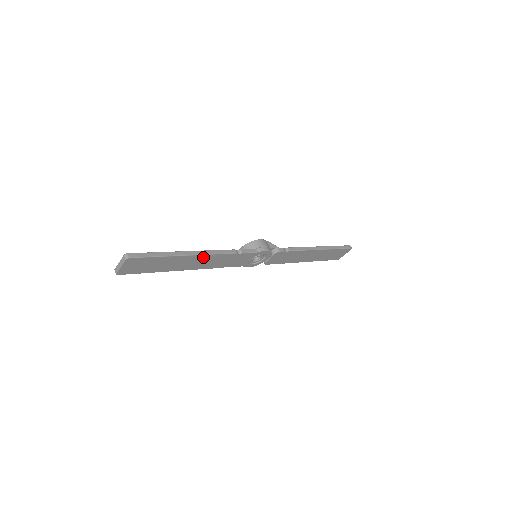
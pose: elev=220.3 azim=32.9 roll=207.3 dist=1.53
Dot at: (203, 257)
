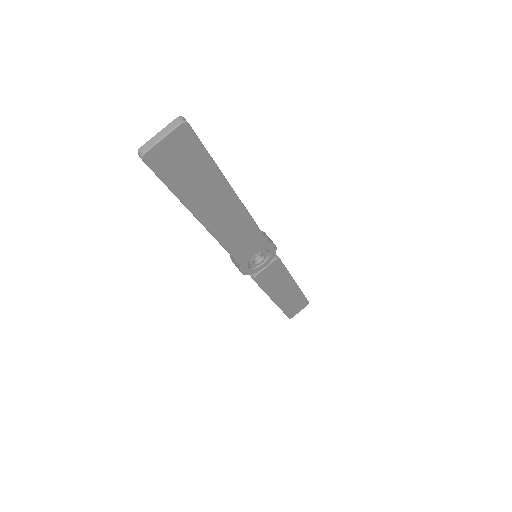
Dot at: (235, 206)
